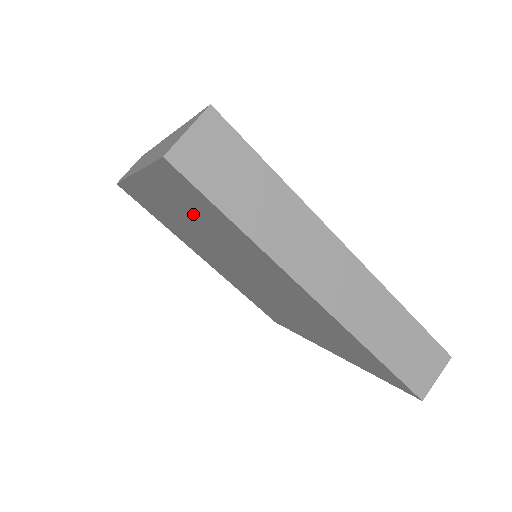
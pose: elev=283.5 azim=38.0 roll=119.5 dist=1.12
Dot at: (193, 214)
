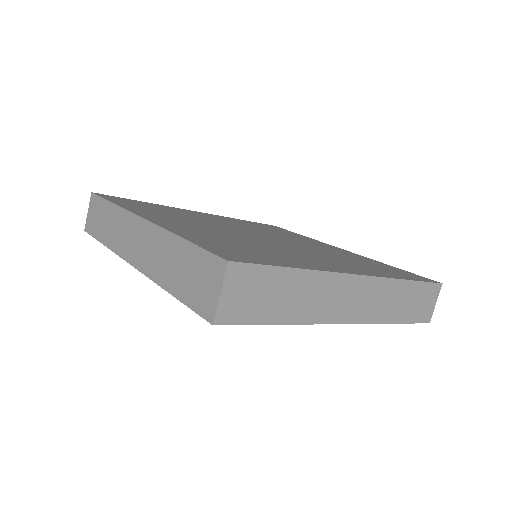
Dot at: occluded
